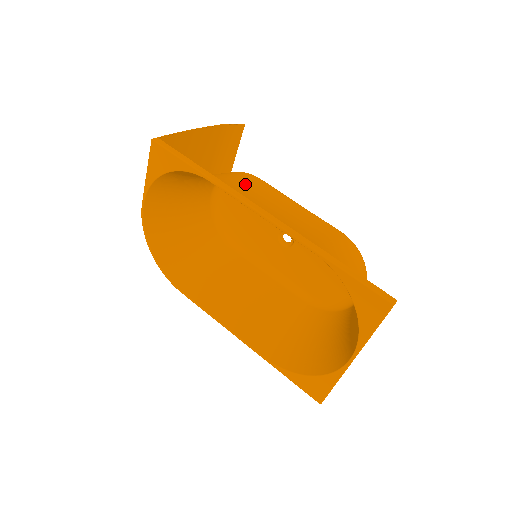
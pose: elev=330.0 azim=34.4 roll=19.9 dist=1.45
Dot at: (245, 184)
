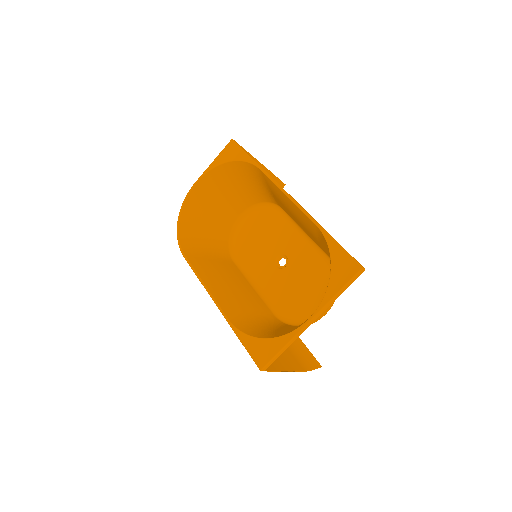
Dot at: occluded
